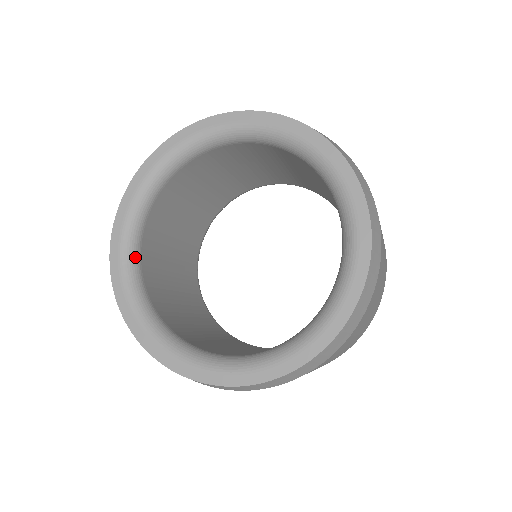
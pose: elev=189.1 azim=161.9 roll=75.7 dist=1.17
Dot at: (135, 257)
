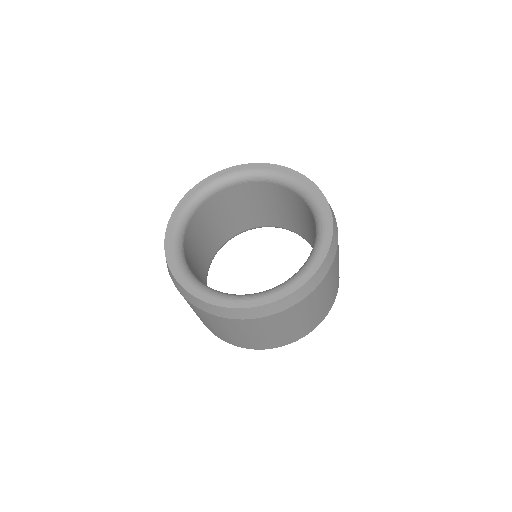
Dot at: (185, 263)
